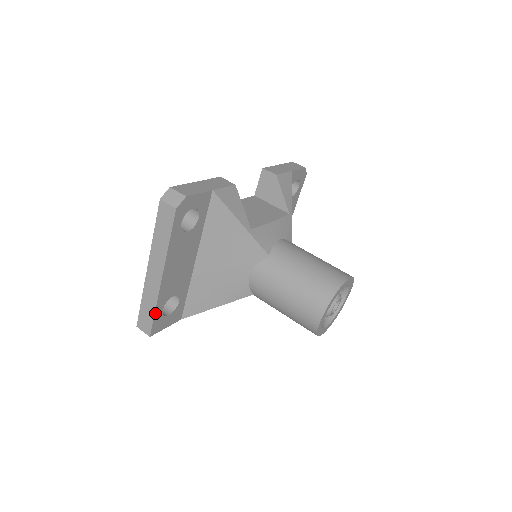
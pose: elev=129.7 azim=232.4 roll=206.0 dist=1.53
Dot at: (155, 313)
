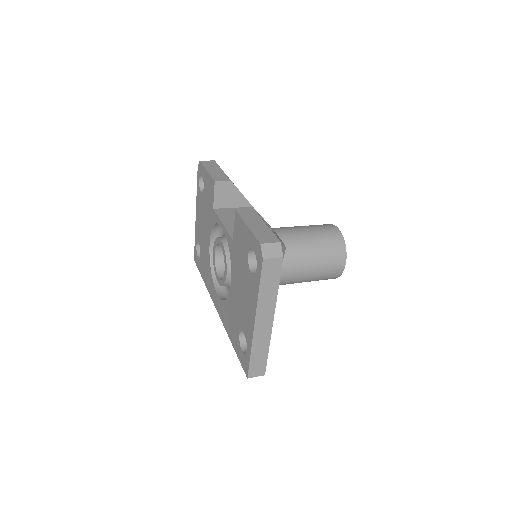
Dot at: (267, 353)
